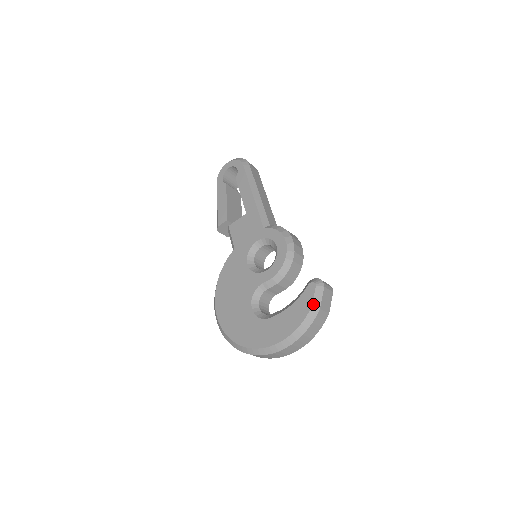
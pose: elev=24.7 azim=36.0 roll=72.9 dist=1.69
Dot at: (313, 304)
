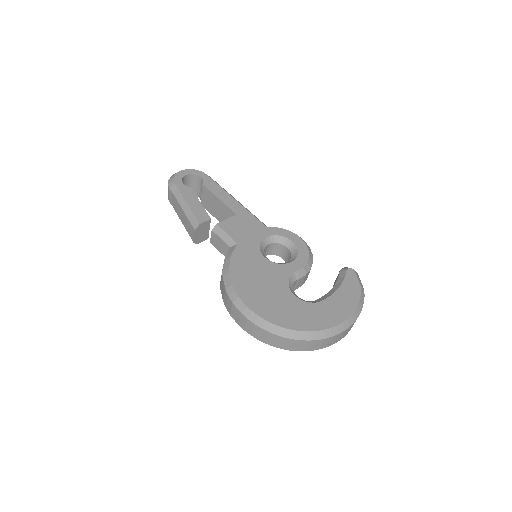
Dot at: (360, 285)
